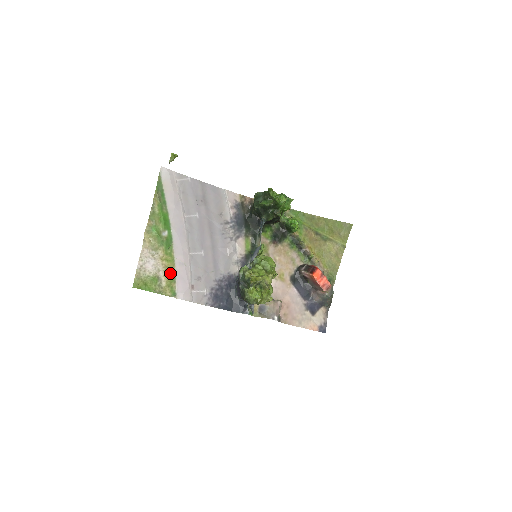
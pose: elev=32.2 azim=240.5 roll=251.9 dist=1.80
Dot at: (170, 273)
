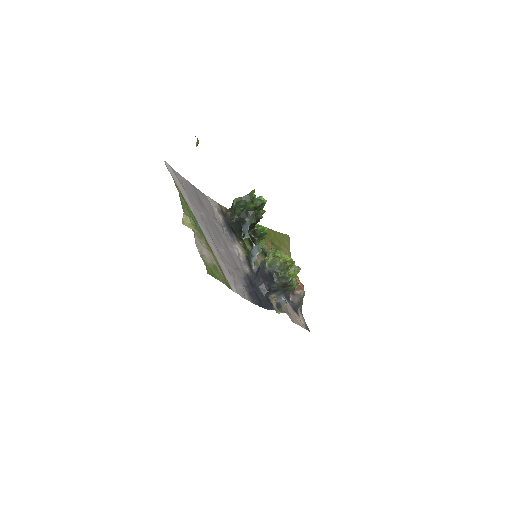
Dot at: (218, 265)
